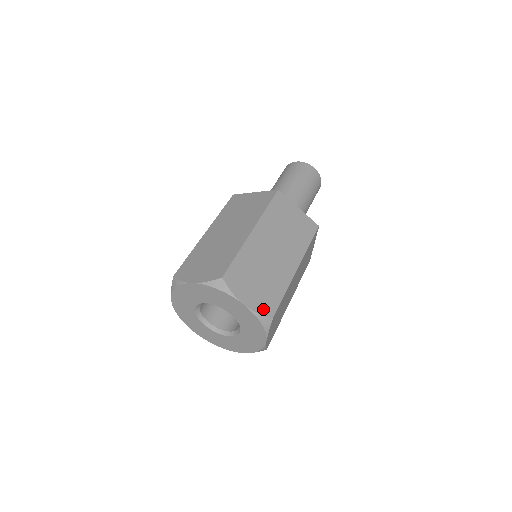
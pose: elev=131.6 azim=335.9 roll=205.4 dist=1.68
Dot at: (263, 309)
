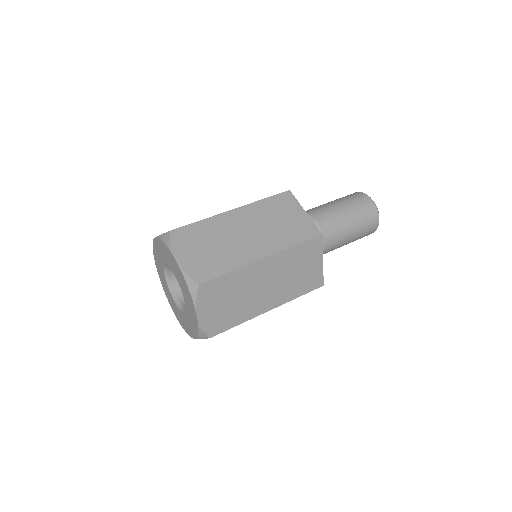
Dot at: (194, 272)
